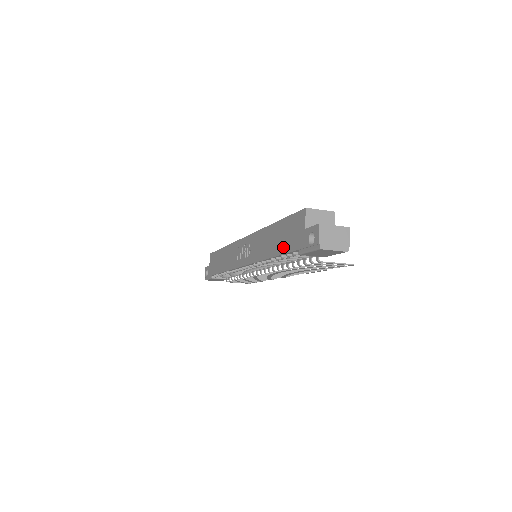
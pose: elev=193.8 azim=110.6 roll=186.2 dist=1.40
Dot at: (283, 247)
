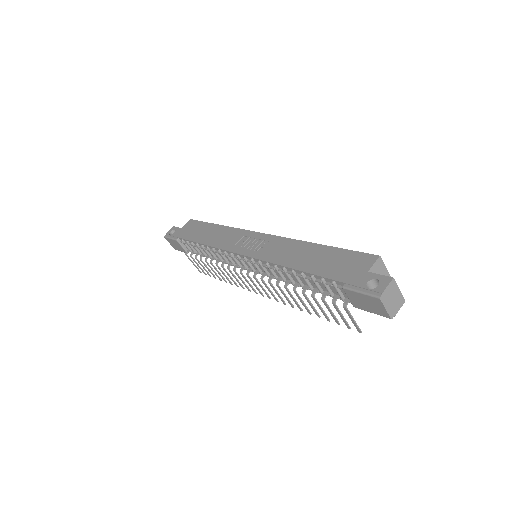
Dot at: (322, 269)
